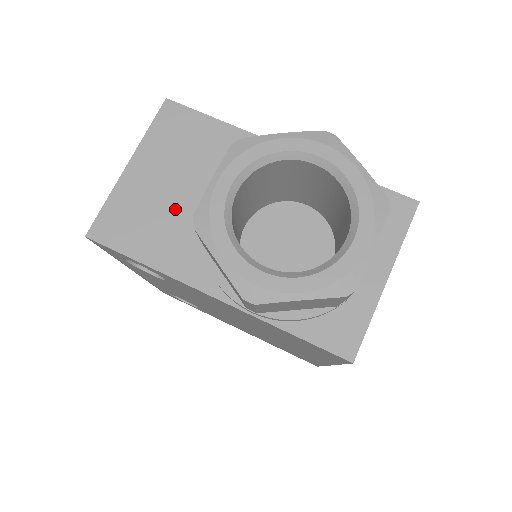
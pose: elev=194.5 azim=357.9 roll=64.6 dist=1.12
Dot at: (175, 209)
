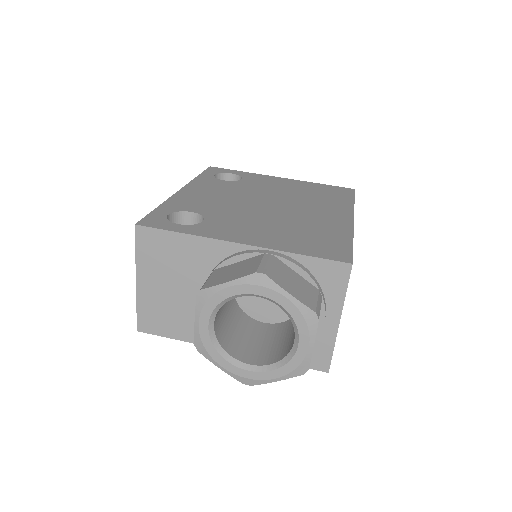
Dot at: (182, 304)
